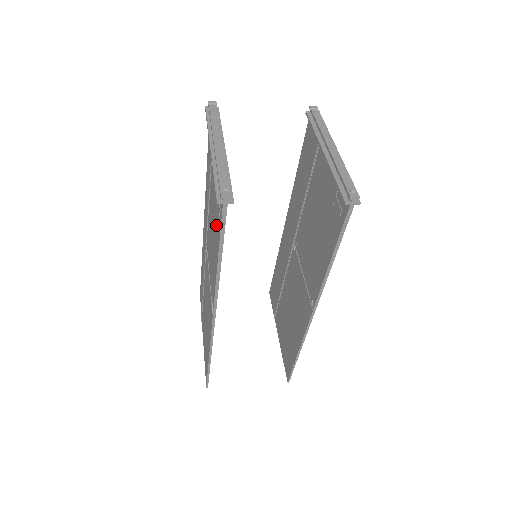
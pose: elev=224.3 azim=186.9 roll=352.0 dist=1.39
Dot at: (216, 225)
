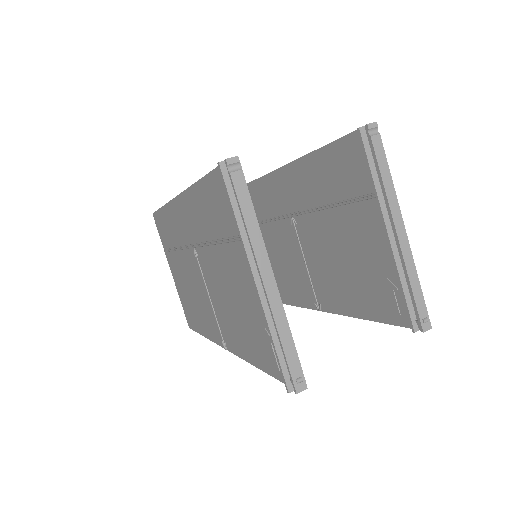
Dot at: (254, 338)
